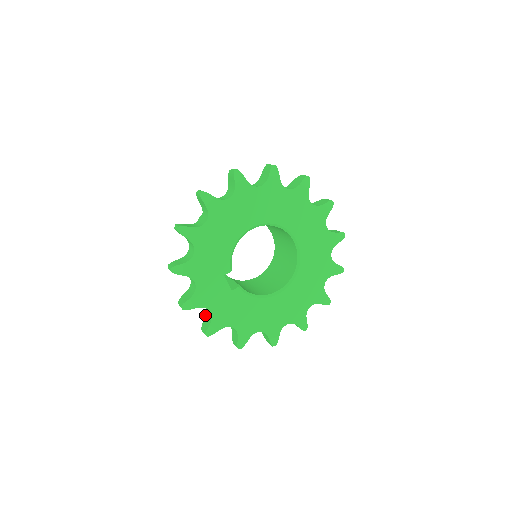
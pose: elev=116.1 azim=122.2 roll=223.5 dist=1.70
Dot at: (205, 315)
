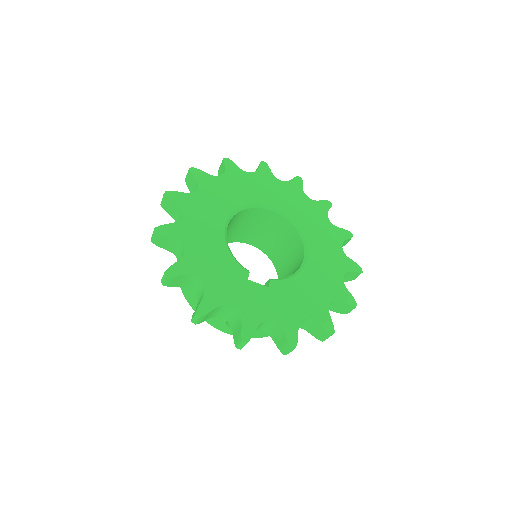
Dot at: (272, 339)
